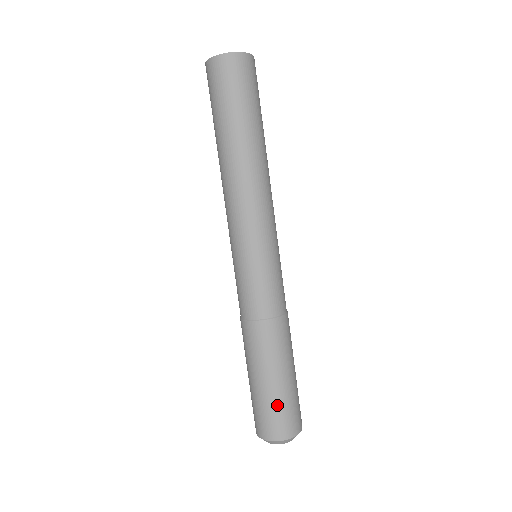
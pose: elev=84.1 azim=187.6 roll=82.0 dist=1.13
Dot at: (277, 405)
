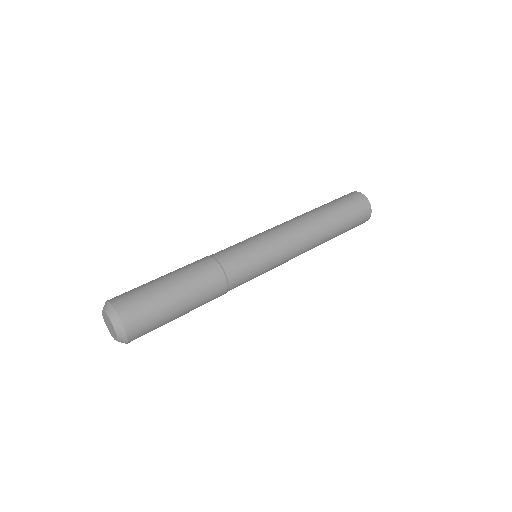
Dot at: (152, 298)
